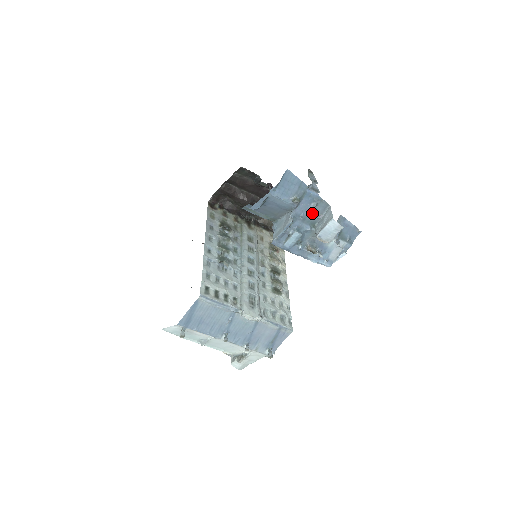
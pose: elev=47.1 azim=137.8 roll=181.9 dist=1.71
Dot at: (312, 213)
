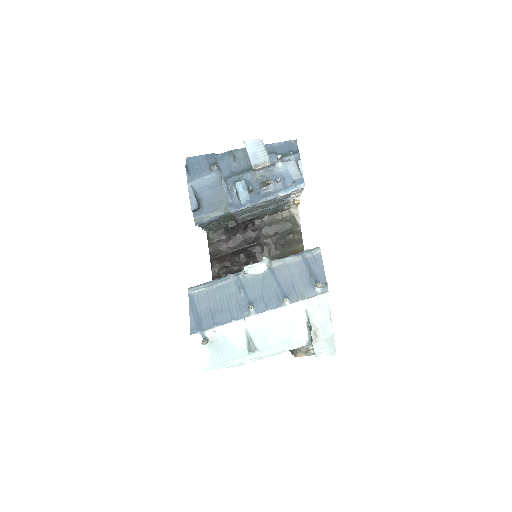
Dot at: (238, 165)
